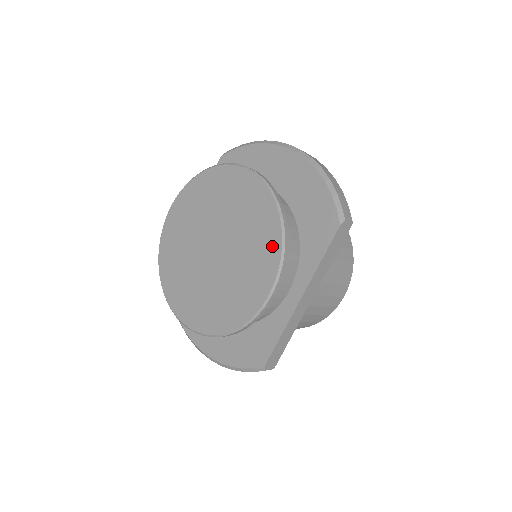
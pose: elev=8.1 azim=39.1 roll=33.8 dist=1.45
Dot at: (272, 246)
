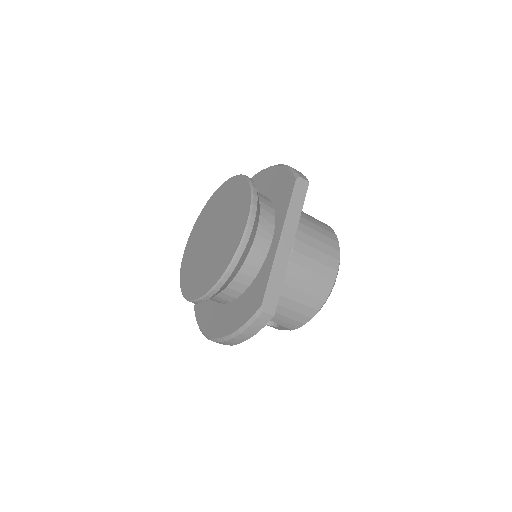
Dot at: (246, 200)
